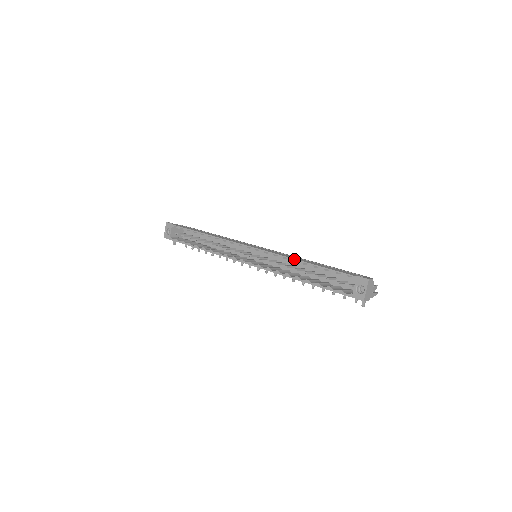
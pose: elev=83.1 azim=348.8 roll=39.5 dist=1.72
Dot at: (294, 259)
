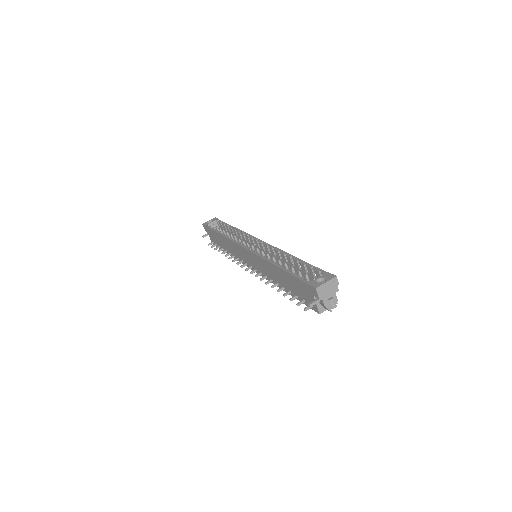
Dot at: (286, 252)
